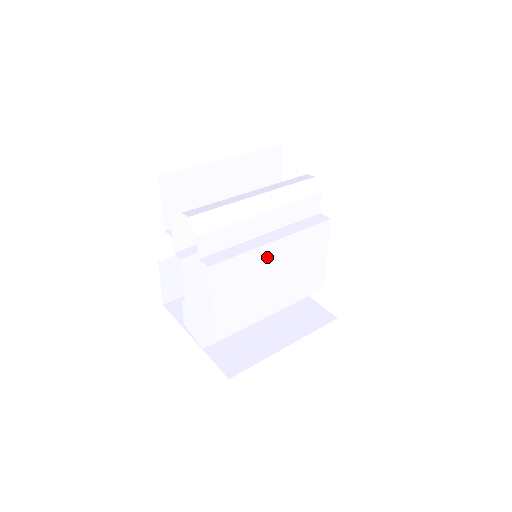
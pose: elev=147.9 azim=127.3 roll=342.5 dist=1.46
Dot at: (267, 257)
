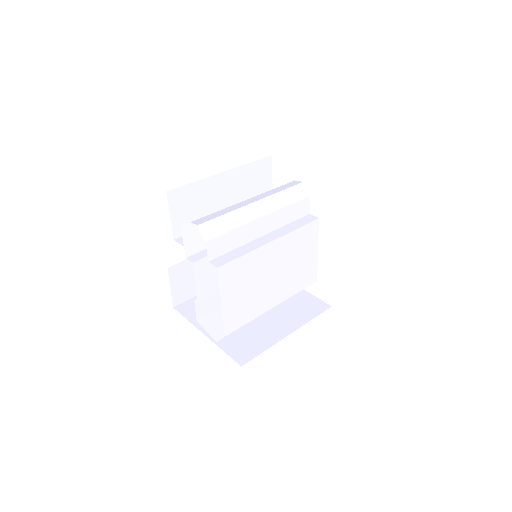
Dot at: (267, 256)
